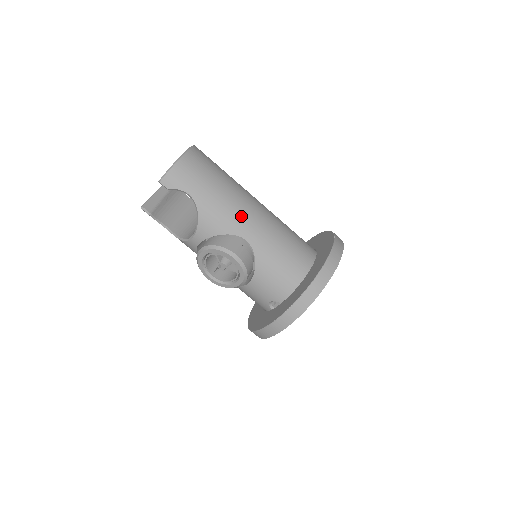
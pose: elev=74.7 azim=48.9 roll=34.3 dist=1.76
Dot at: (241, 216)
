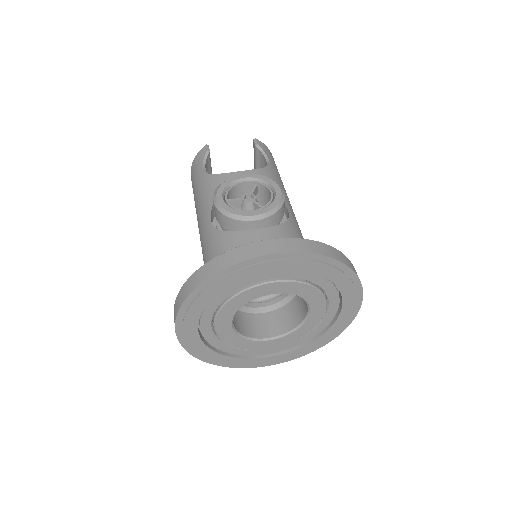
Dot at: (291, 206)
